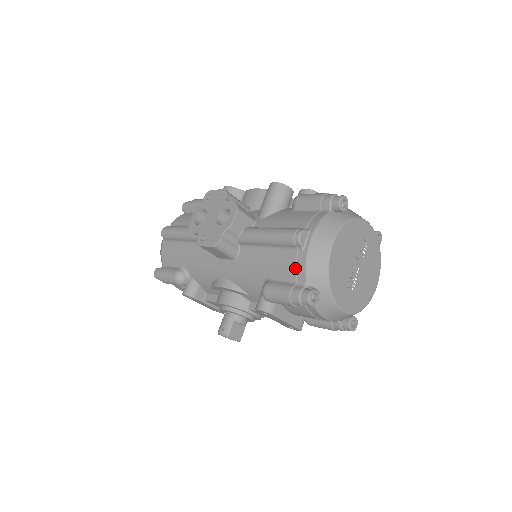
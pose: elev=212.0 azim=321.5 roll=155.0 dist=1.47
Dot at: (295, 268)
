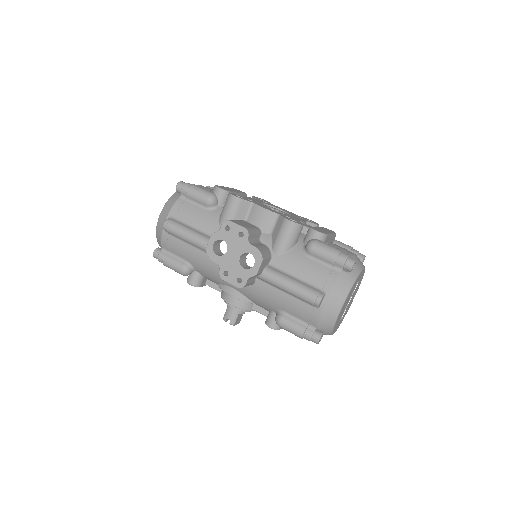
Dot at: (309, 317)
